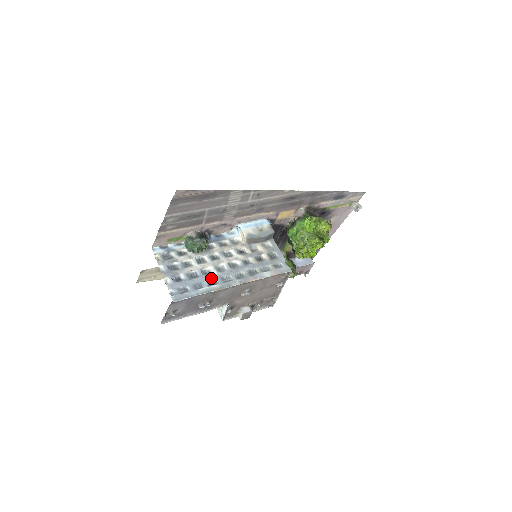
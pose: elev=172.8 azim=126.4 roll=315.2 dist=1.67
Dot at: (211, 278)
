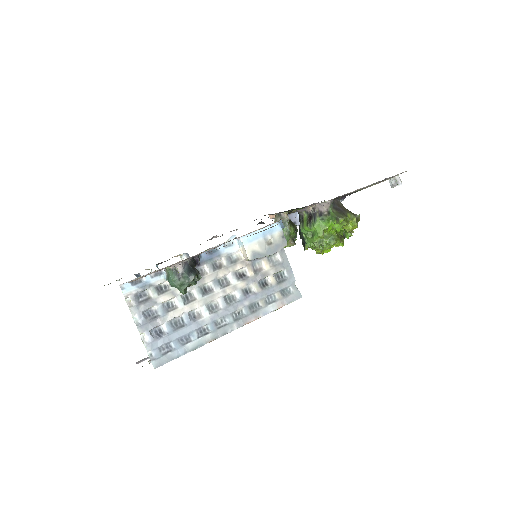
Dot at: (202, 325)
